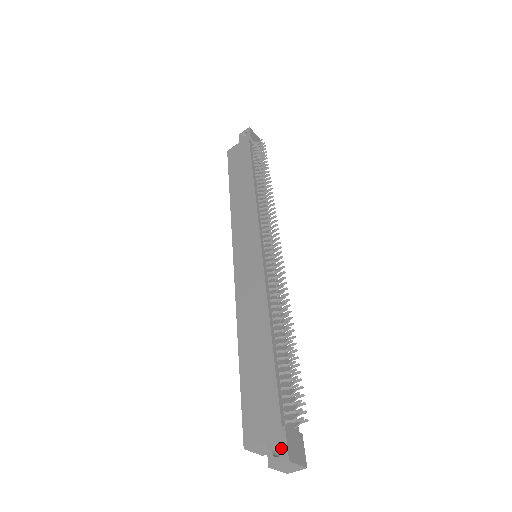
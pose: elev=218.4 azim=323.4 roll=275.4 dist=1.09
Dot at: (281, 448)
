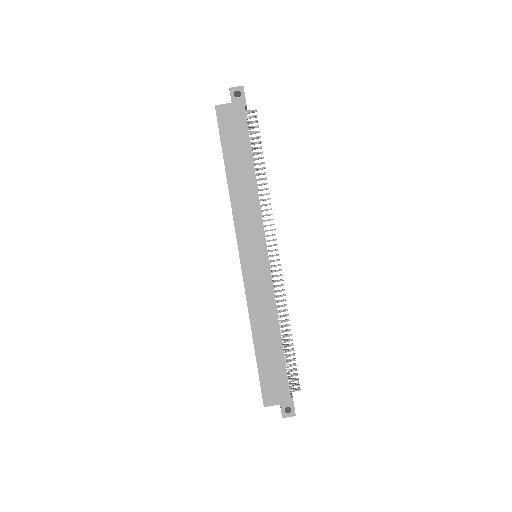
Dot at: (286, 405)
